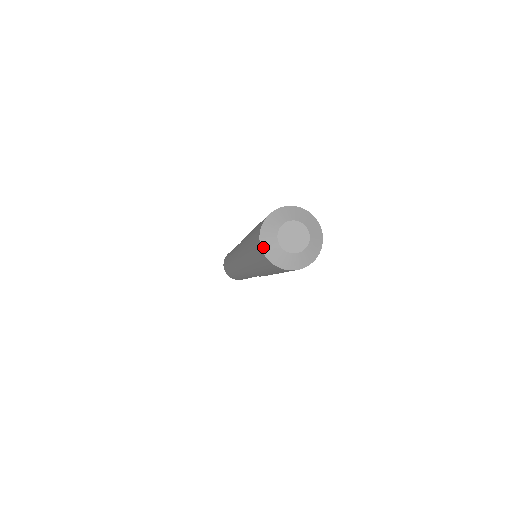
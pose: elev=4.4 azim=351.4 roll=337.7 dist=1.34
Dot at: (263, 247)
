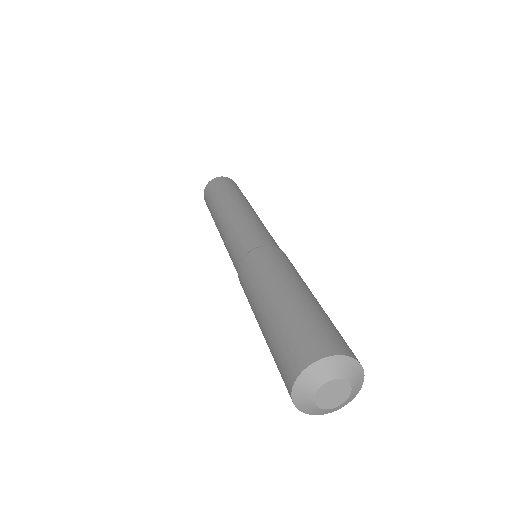
Dot at: (296, 403)
